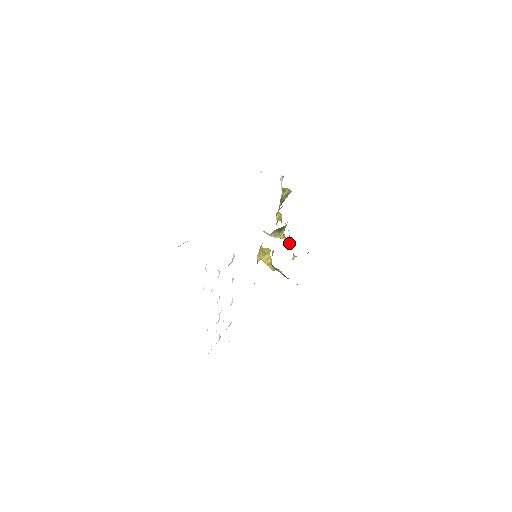
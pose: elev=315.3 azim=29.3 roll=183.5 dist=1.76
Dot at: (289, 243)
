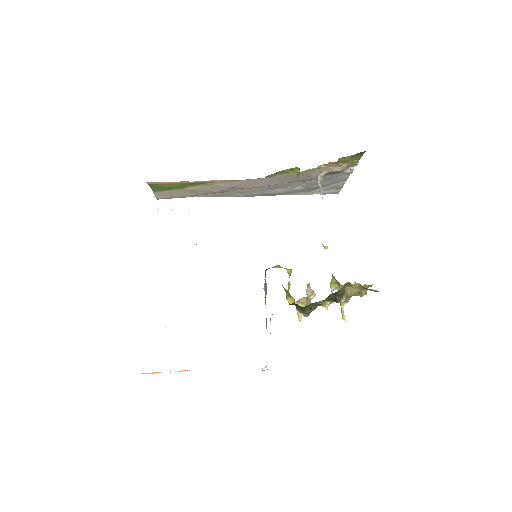
Dot at: occluded
